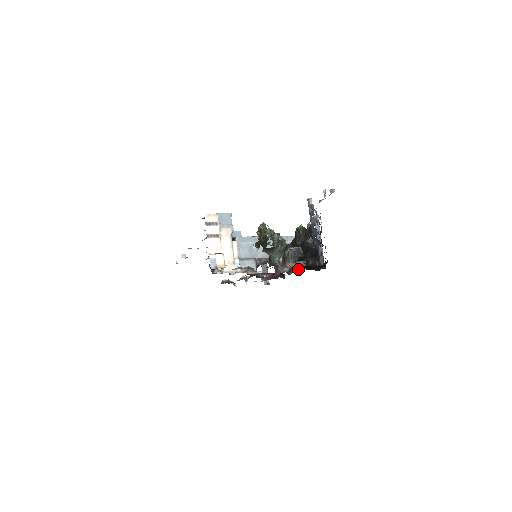
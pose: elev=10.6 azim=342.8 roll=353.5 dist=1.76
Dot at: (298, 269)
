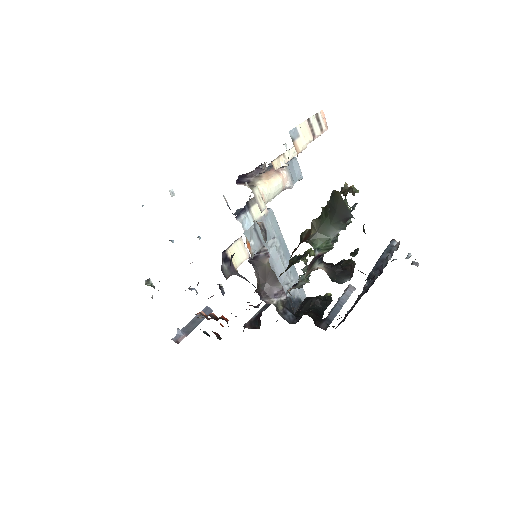
Dot at: (281, 315)
